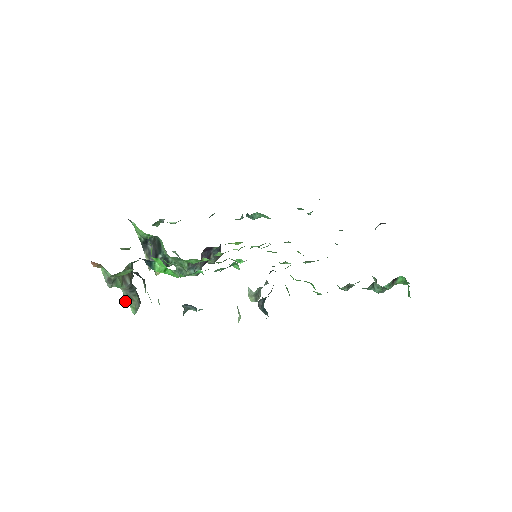
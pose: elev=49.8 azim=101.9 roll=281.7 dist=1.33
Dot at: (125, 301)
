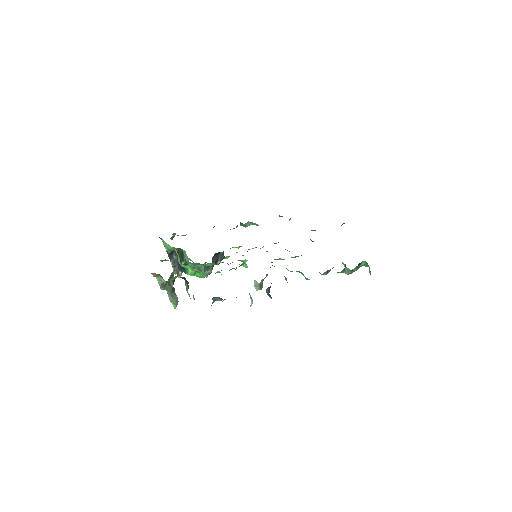
Dot at: (169, 299)
